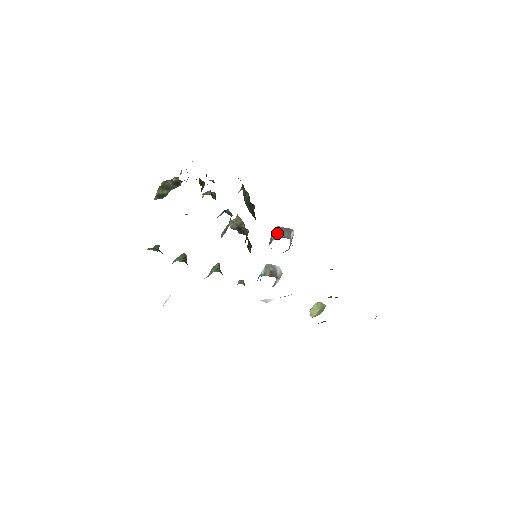
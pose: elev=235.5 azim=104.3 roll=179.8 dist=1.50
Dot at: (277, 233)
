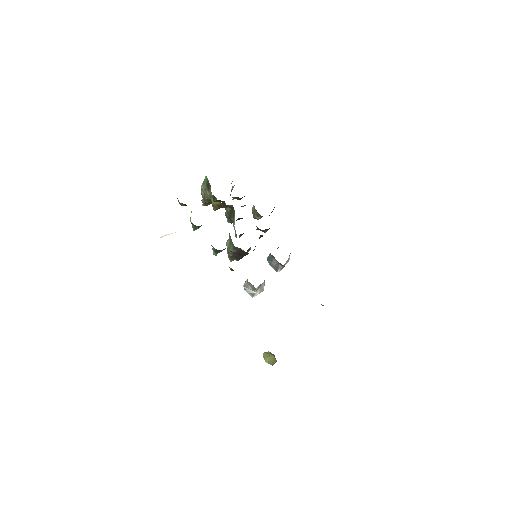
Dot at: occluded
